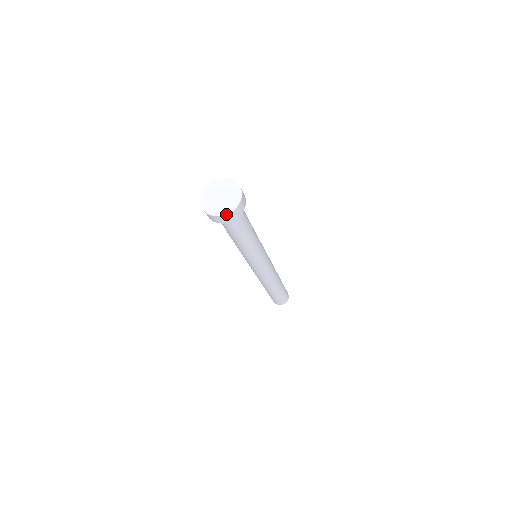
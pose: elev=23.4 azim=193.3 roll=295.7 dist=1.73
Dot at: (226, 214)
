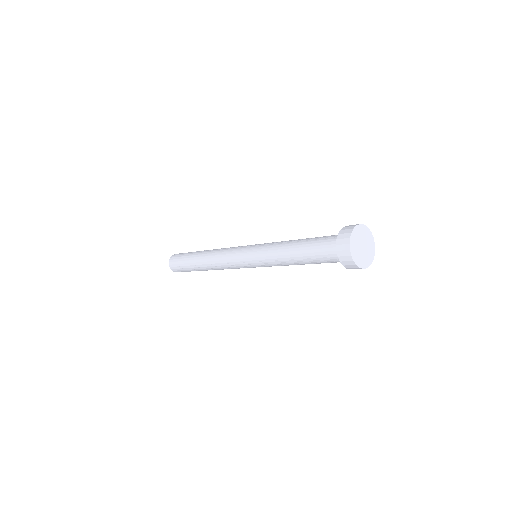
Dot at: (361, 267)
